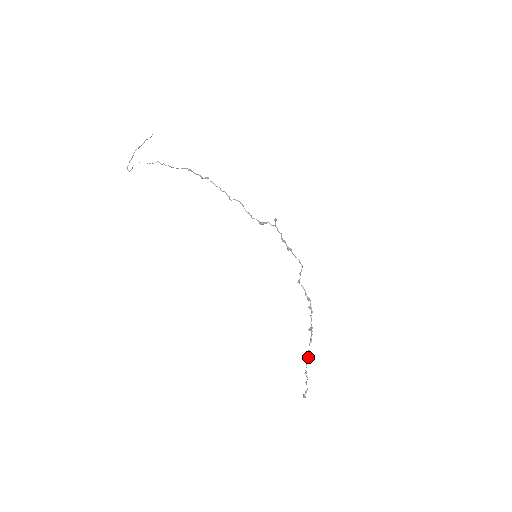
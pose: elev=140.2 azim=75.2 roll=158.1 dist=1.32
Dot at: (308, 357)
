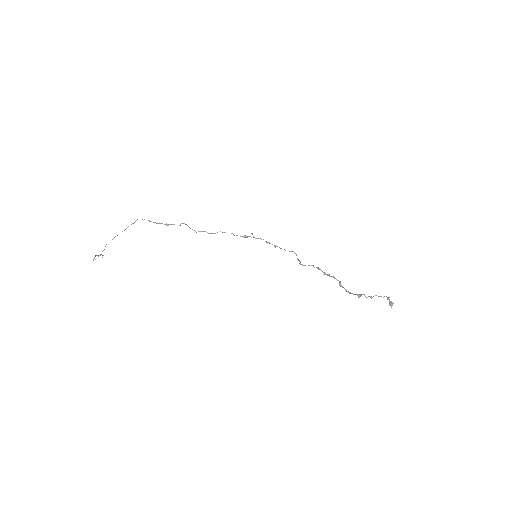
Dot at: (360, 295)
